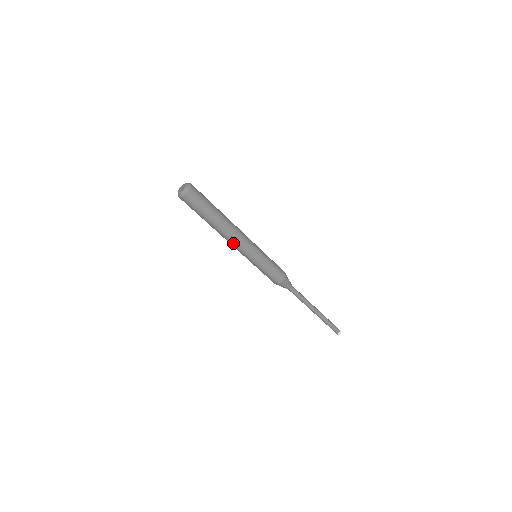
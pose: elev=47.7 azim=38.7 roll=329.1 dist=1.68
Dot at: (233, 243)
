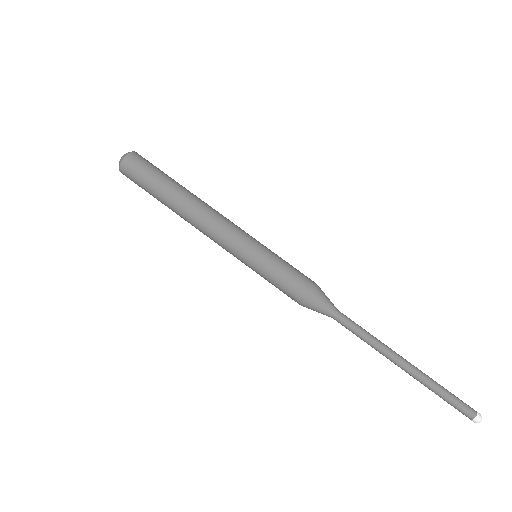
Dot at: (208, 230)
